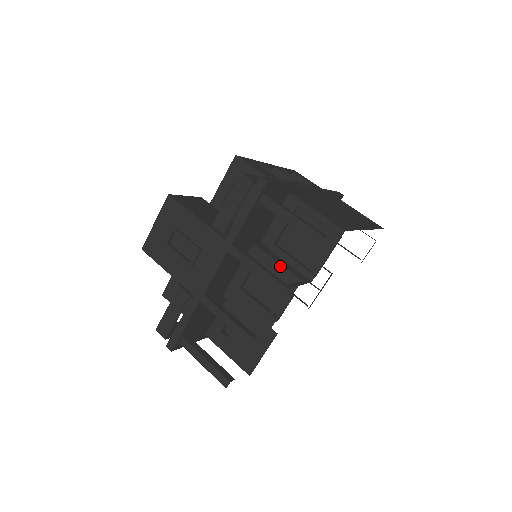
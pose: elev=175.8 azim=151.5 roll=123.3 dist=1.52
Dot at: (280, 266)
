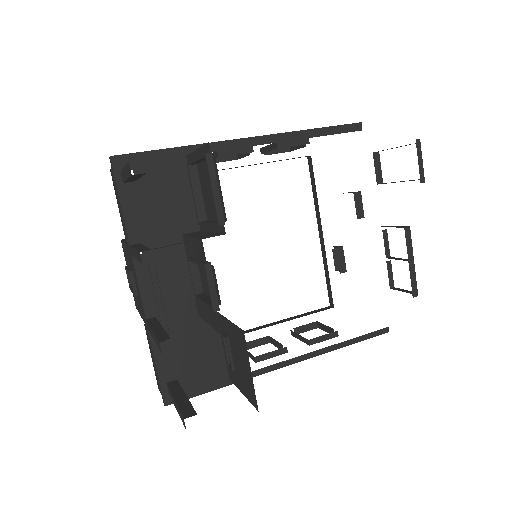
Dot at: (193, 239)
